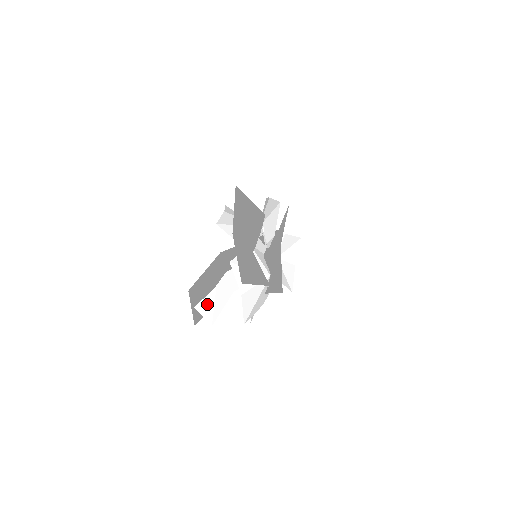
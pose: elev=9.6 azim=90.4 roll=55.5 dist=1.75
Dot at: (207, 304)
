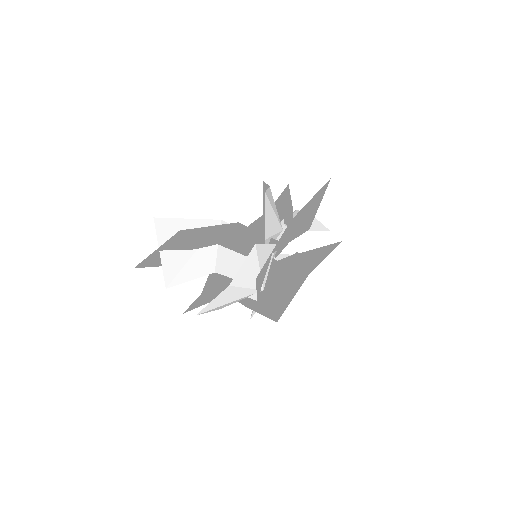
Dot at: (176, 260)
